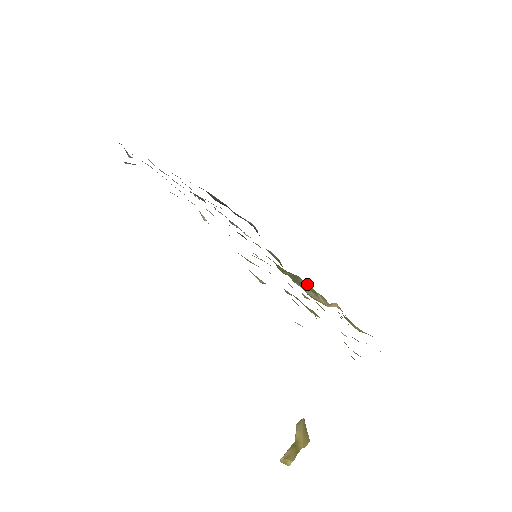
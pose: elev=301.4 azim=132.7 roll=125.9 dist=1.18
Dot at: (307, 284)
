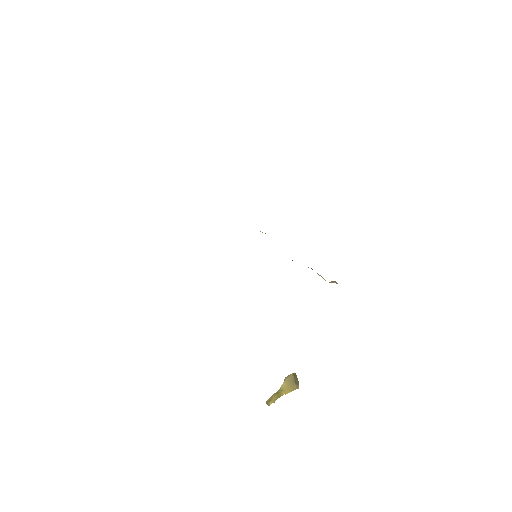
Dot at: occluded
